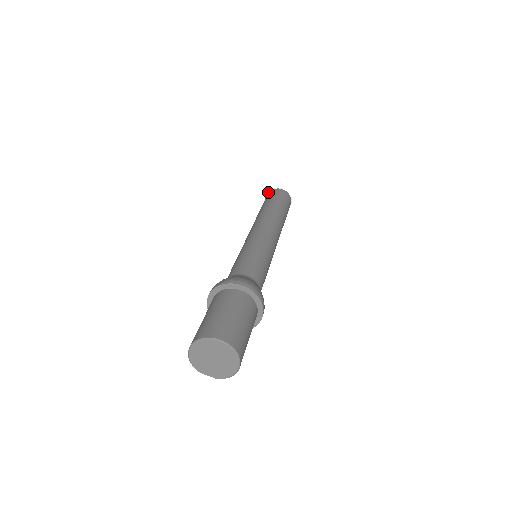
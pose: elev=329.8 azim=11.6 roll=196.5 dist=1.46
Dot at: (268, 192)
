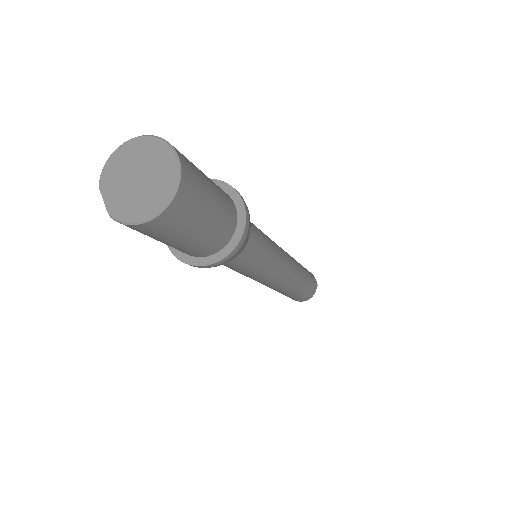
Dot at: occluded
